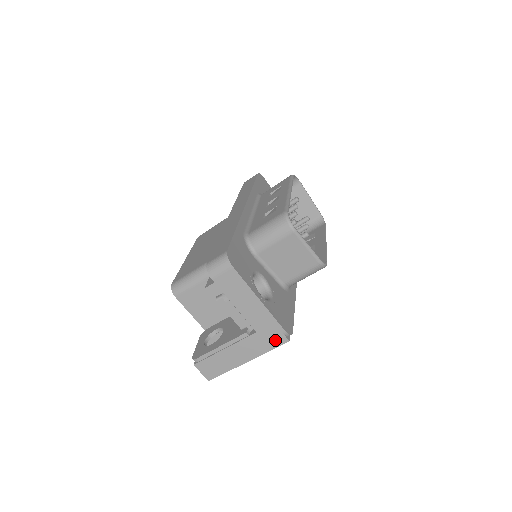
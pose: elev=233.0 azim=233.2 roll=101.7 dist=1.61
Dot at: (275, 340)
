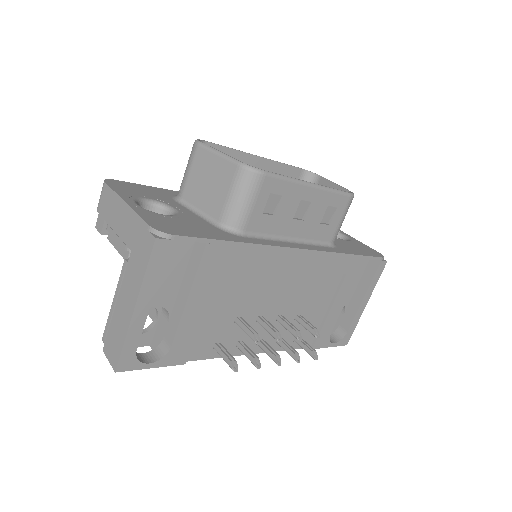
Dot at: (146, 249)
